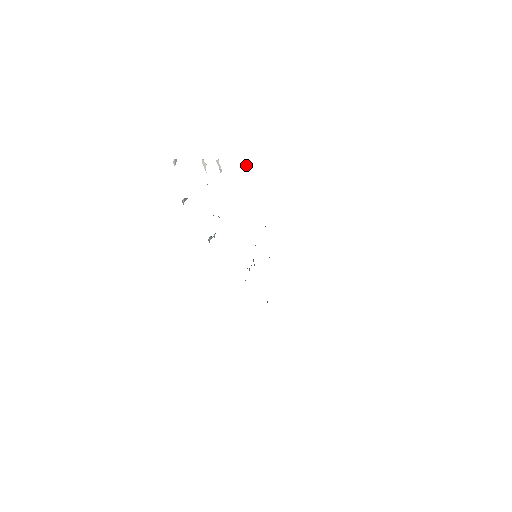
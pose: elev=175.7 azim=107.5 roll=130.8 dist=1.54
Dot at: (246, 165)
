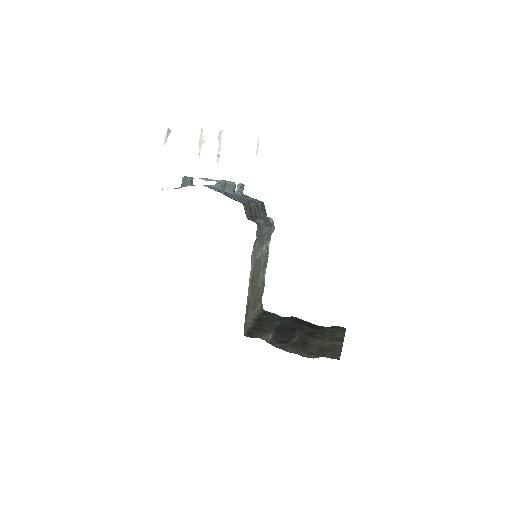
Dot at: (257, 145)
